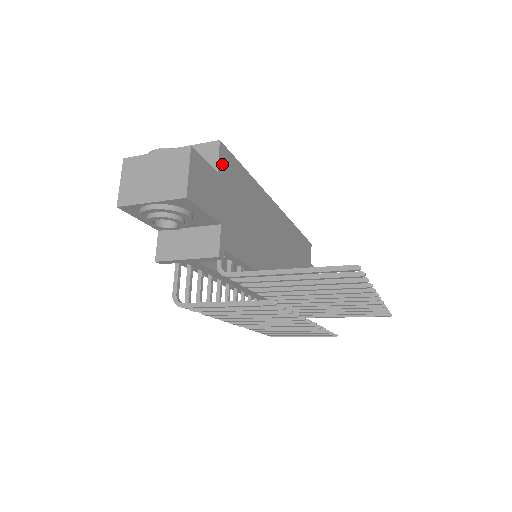
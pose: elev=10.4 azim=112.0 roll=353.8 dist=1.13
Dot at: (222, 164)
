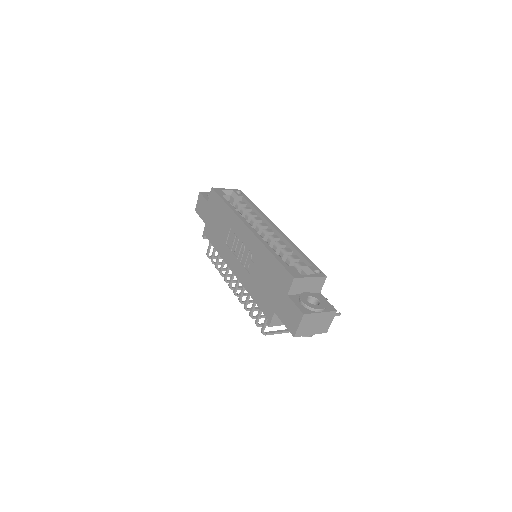
Dot at: occluded
